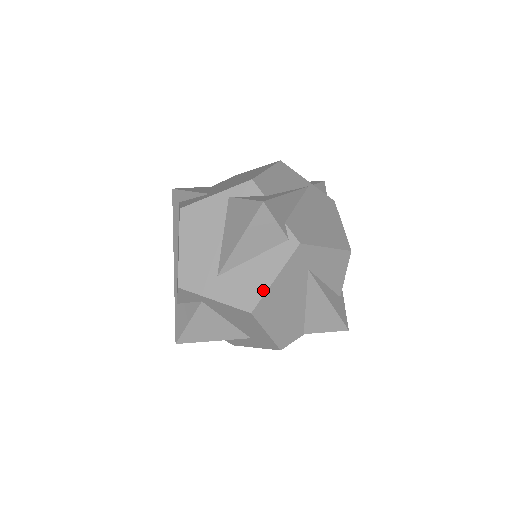
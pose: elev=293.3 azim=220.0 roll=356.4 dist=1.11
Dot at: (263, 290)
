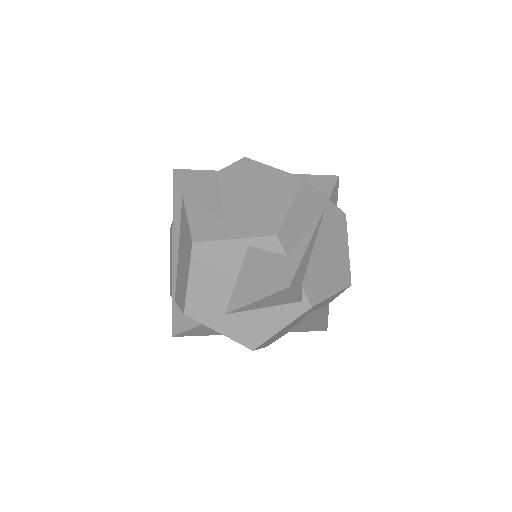
Dot at: (268, 336)
